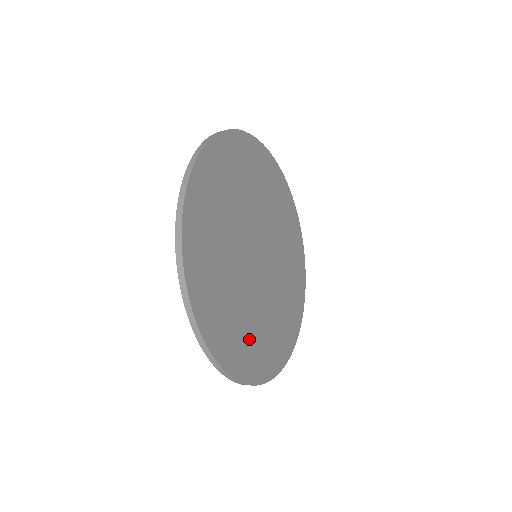
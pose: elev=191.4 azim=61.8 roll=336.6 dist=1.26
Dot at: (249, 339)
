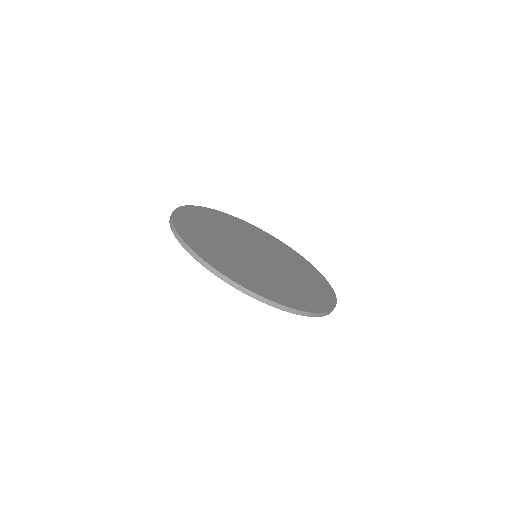
Dot at: (230, 263)
